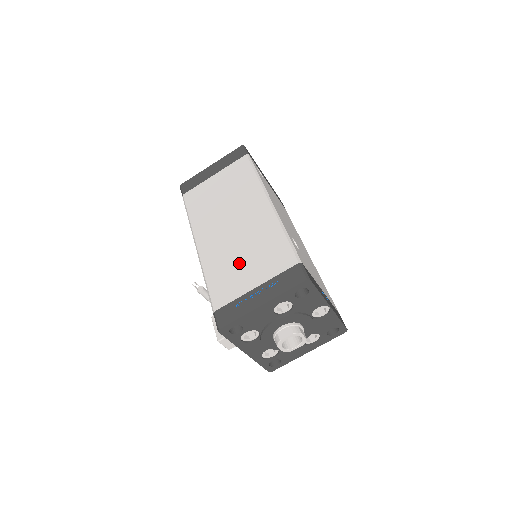
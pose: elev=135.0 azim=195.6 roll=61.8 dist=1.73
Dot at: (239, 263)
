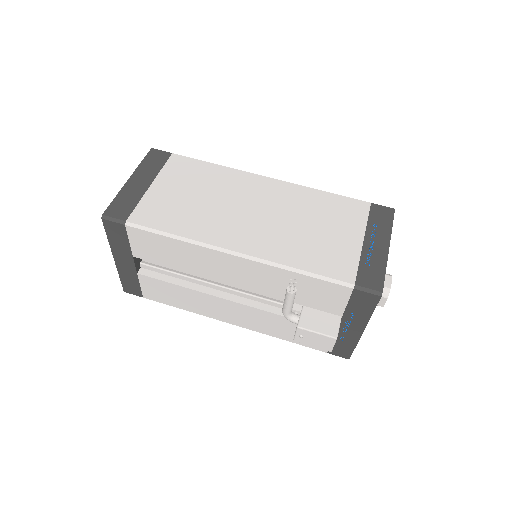
Dot at: (317, 234)
